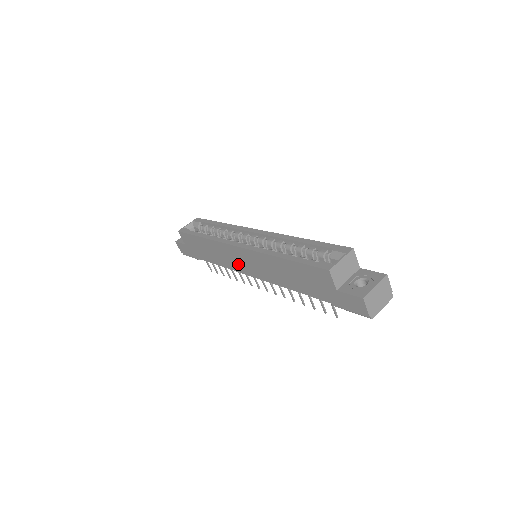
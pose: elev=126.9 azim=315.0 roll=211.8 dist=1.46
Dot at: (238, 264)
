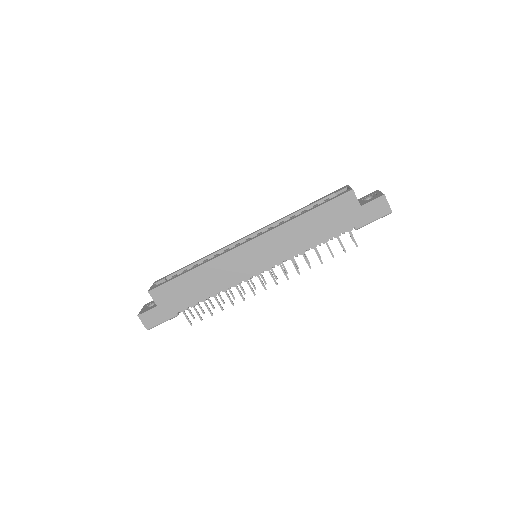
Dot at: (245, 268)
